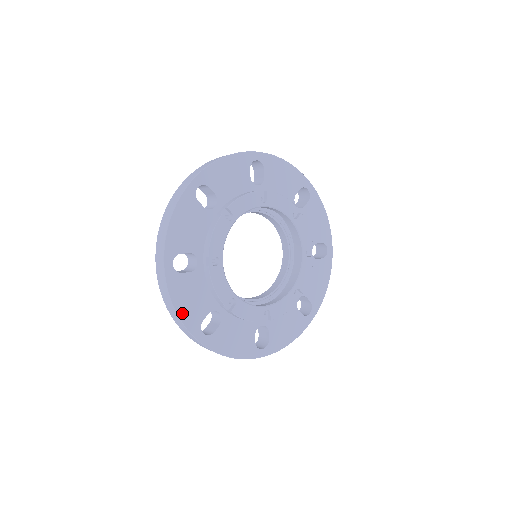
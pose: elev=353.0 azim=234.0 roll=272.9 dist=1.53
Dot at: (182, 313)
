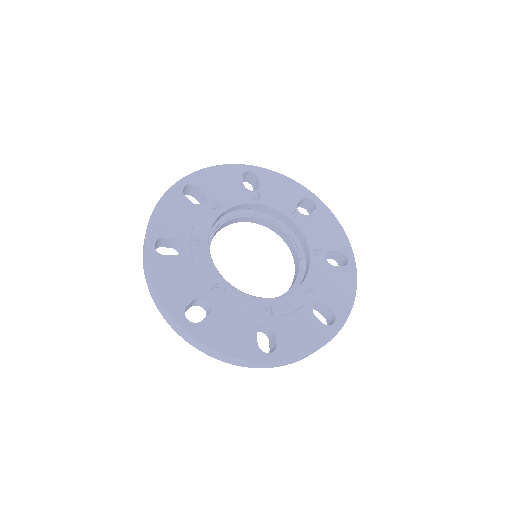
Dot at: (162, 293)
